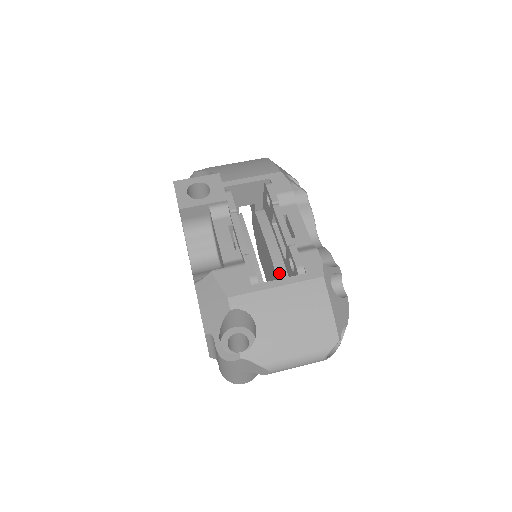
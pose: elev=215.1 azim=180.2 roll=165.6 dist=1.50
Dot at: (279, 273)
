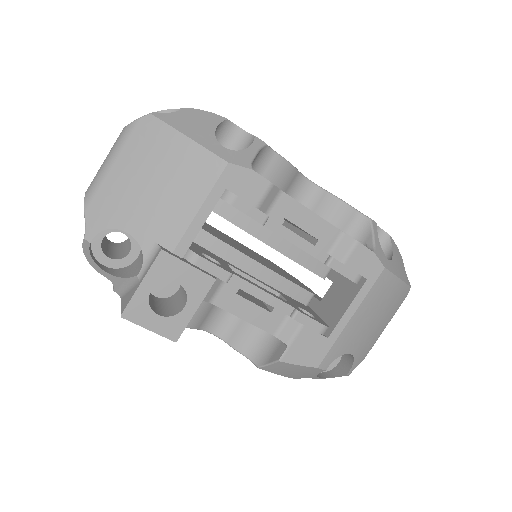
Dot at: (304, 263)
